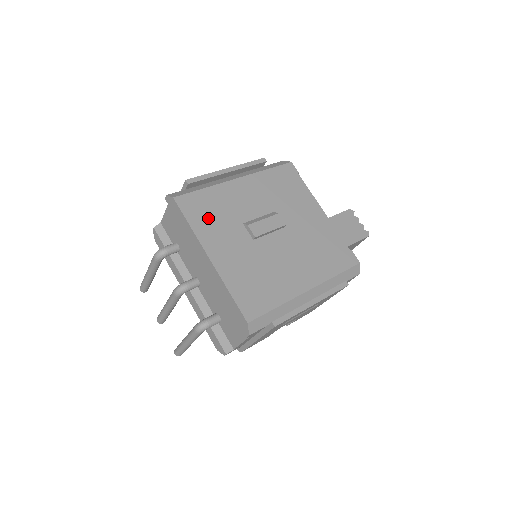
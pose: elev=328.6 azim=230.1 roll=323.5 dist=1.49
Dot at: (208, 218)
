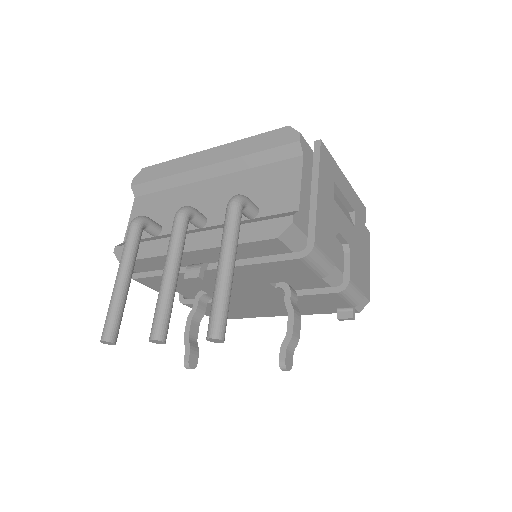
Dot at: occluded
